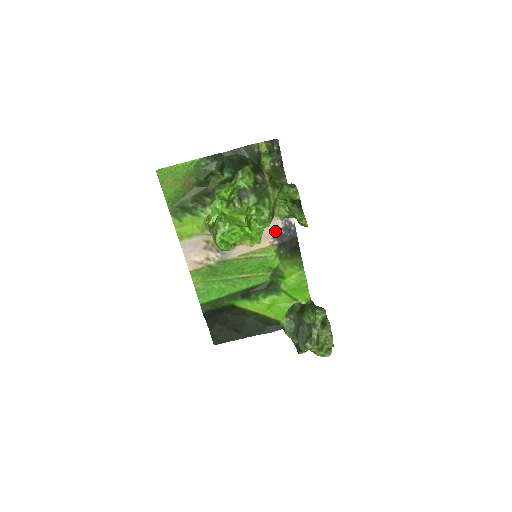
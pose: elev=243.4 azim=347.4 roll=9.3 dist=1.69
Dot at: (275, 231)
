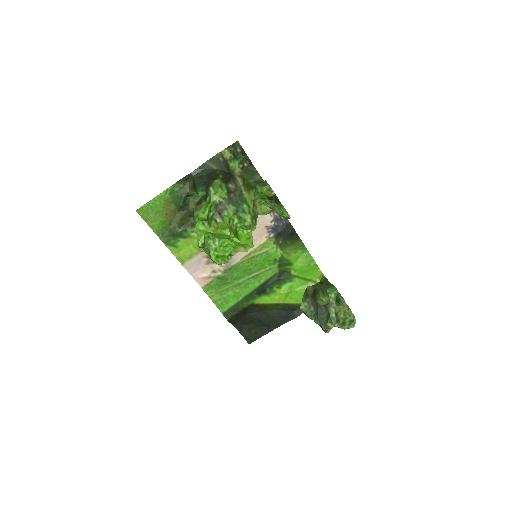
Dot at: (267, 225)
